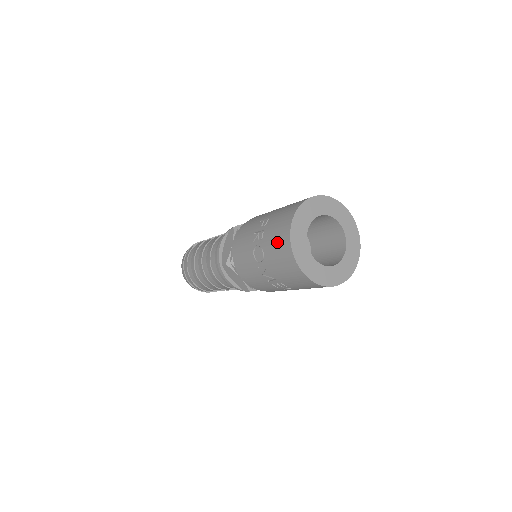
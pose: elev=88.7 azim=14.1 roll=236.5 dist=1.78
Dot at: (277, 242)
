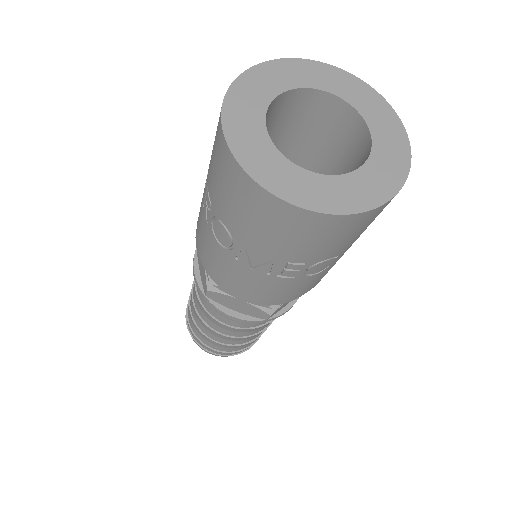
Dot at: (224, 183)
